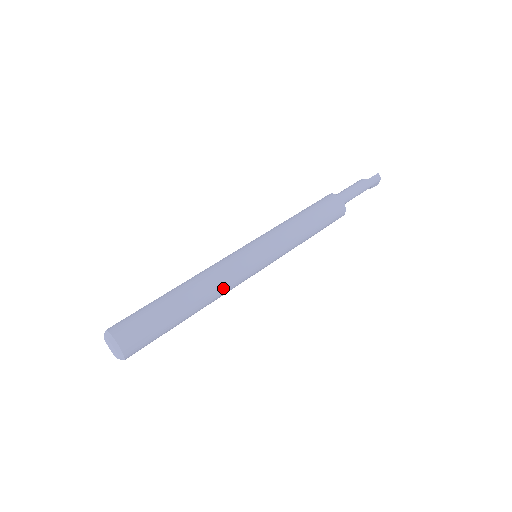
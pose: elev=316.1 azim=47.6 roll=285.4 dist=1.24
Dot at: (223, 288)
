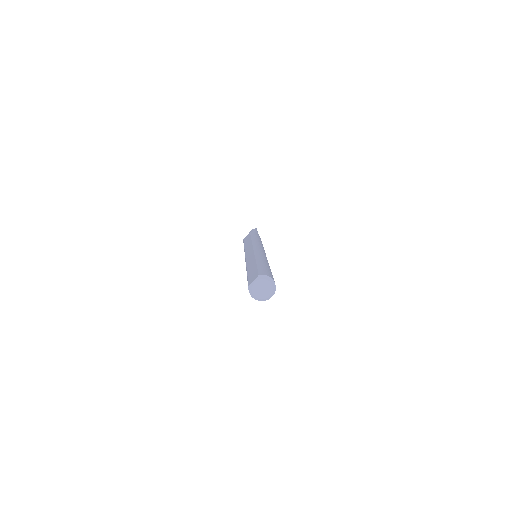
Dot at: occluded
